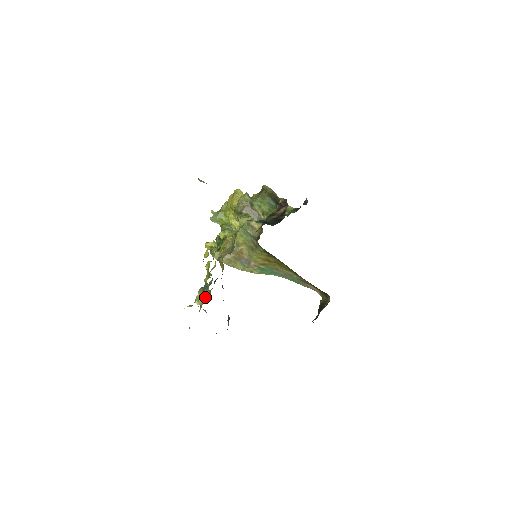
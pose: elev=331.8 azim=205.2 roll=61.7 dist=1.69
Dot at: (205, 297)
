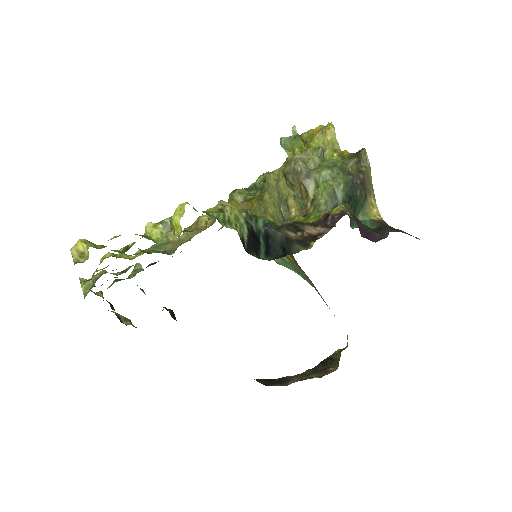
Dot at: (85, 294)
